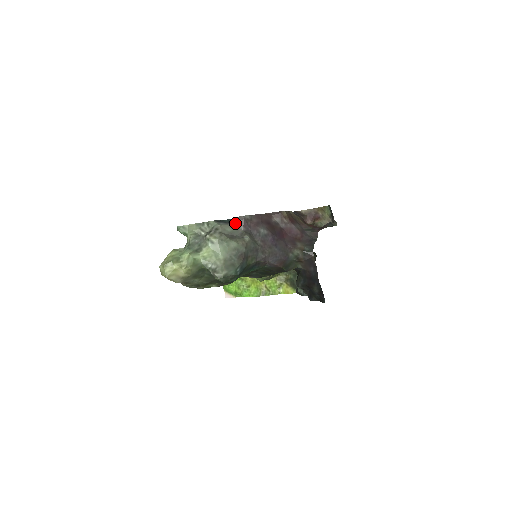
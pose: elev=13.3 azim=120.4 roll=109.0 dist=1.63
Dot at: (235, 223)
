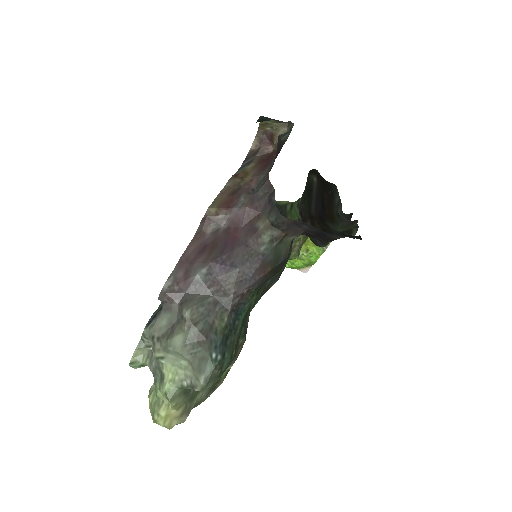
Dot at: (163, 307)
